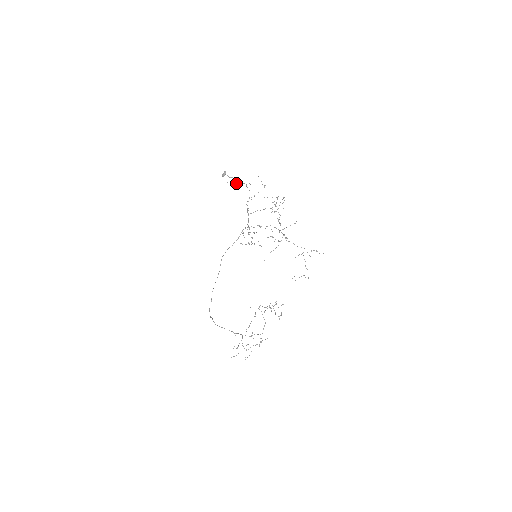
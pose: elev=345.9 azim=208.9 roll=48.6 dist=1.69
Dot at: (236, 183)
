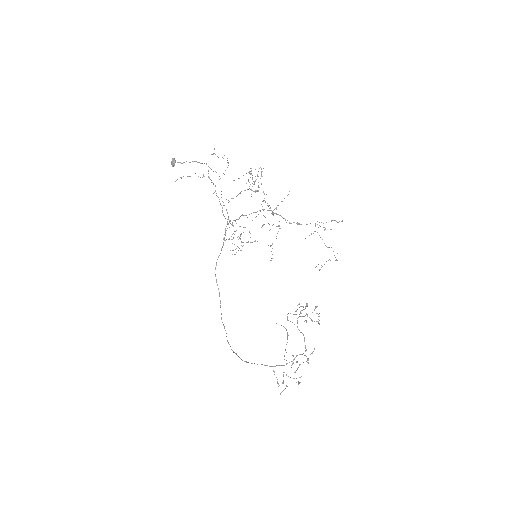
Dot at: (188, 176)
